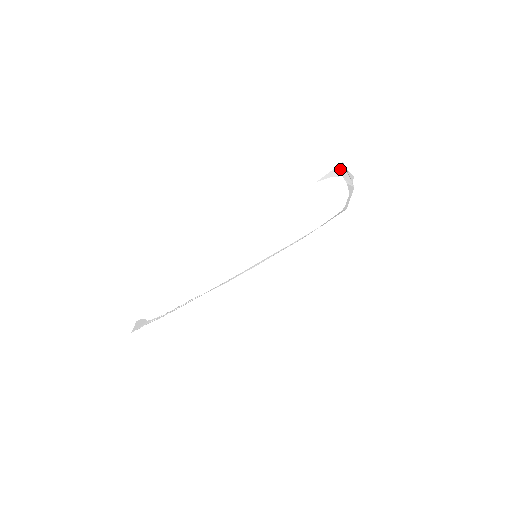
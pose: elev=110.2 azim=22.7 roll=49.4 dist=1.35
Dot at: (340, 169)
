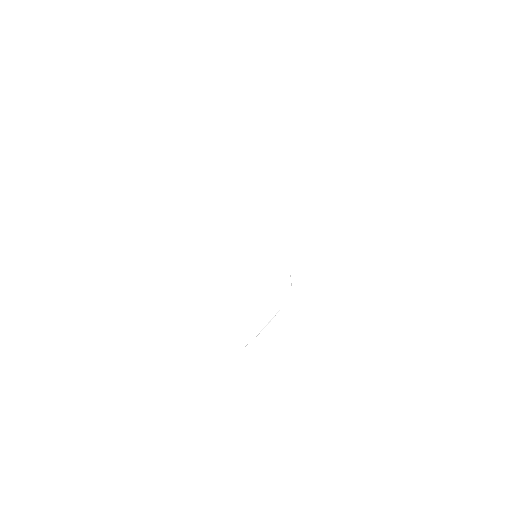
Dot at: occluded
